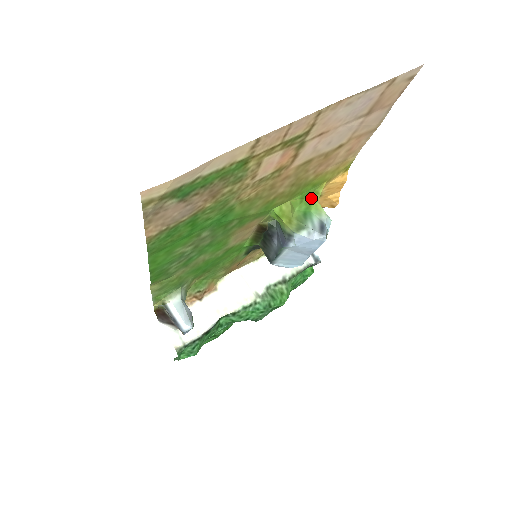
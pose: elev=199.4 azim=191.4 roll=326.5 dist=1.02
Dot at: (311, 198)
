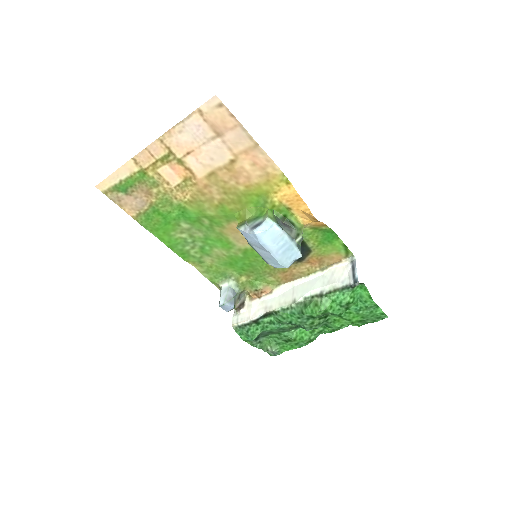
Dot at: (264, 206)
